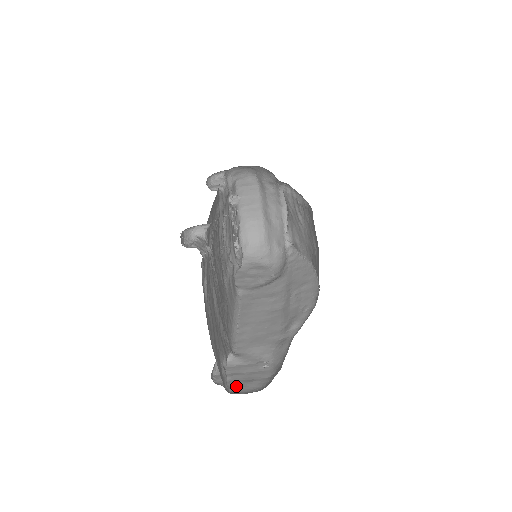
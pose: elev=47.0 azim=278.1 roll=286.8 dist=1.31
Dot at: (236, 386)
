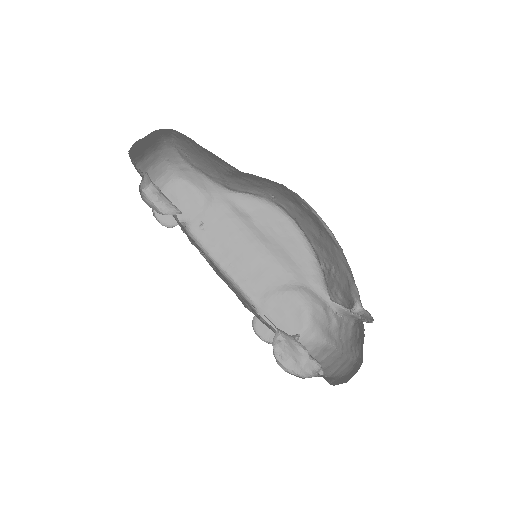
Dot at: occluded
